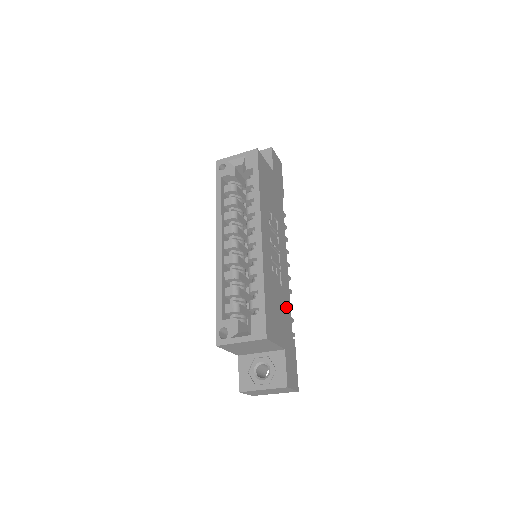
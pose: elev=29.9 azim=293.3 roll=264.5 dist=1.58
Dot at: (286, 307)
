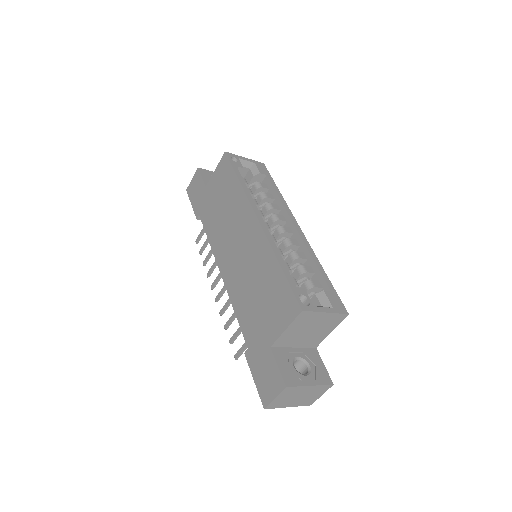
Dot at: occluded
